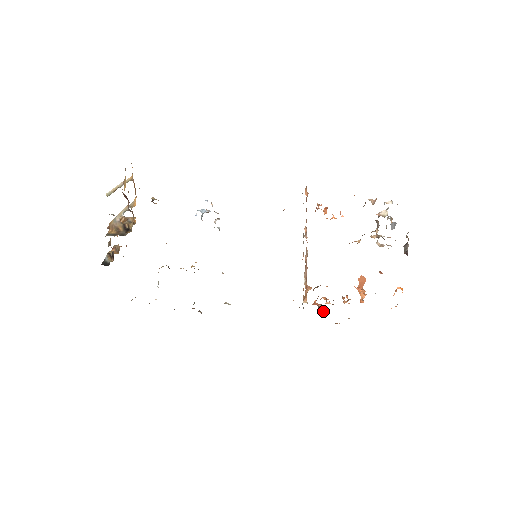
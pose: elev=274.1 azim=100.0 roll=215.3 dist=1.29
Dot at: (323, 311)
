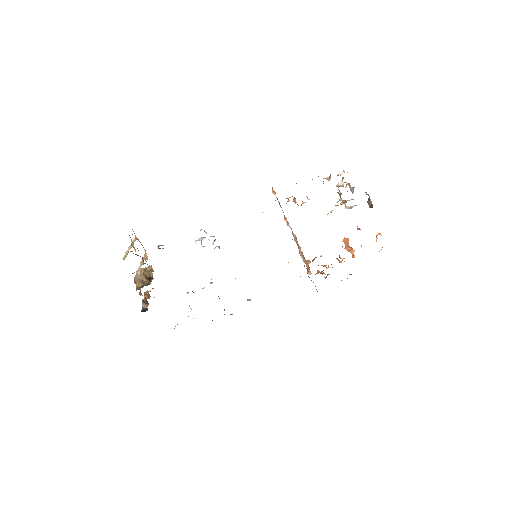
Dot at: (327, 275)
